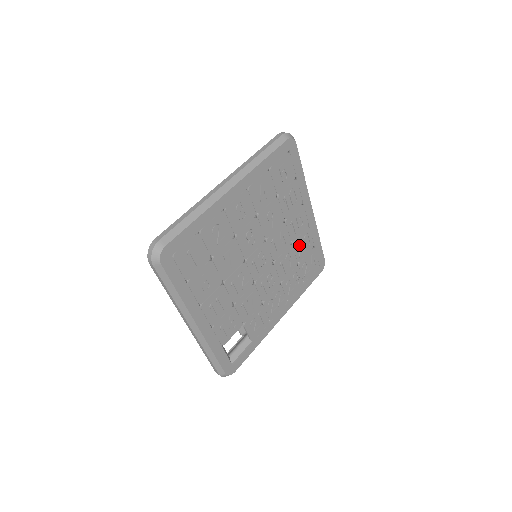
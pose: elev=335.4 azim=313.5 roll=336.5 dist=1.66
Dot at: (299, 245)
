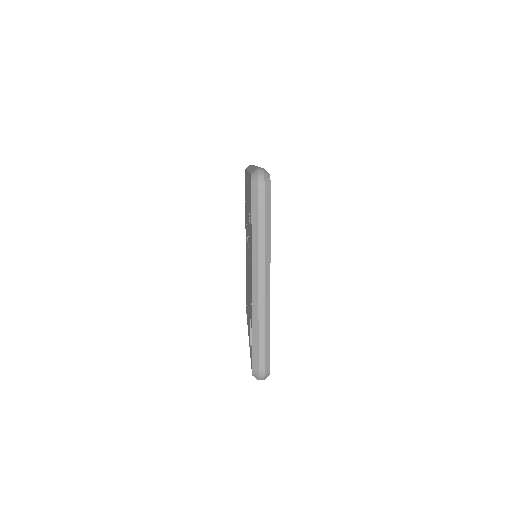
Dot at: occluded
